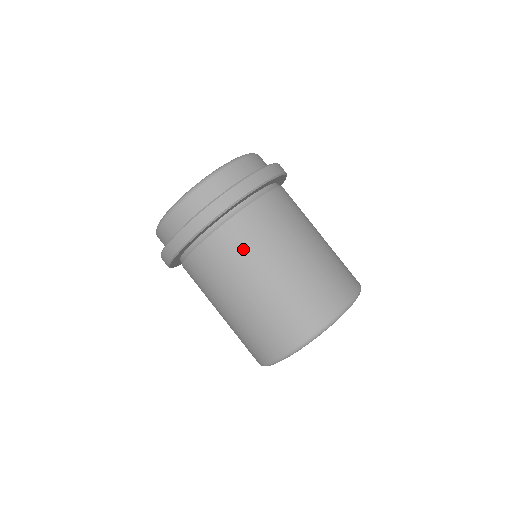
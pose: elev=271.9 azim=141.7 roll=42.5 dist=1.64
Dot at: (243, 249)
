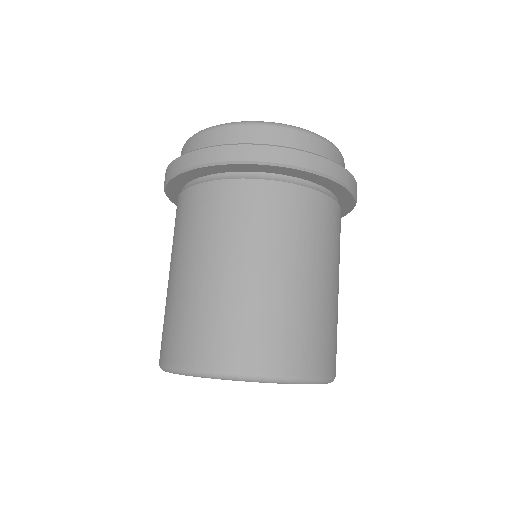
Dot at: (237, 219)
